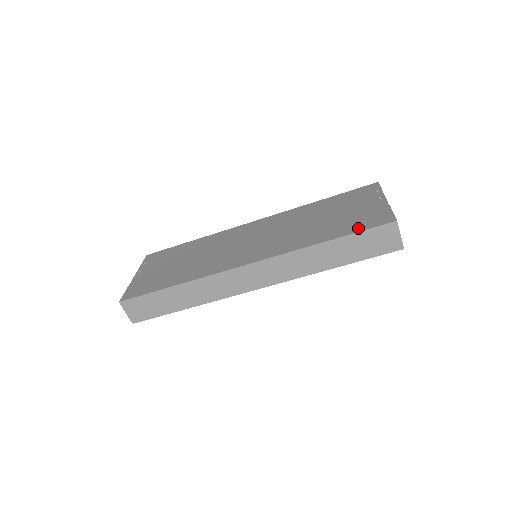
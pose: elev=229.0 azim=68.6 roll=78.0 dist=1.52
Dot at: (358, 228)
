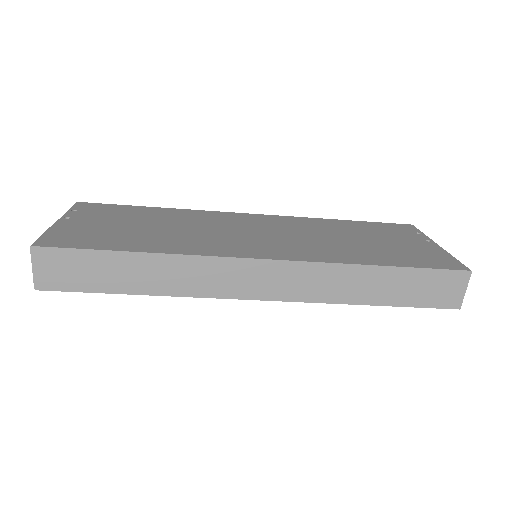
Dot at: (421, 263)
